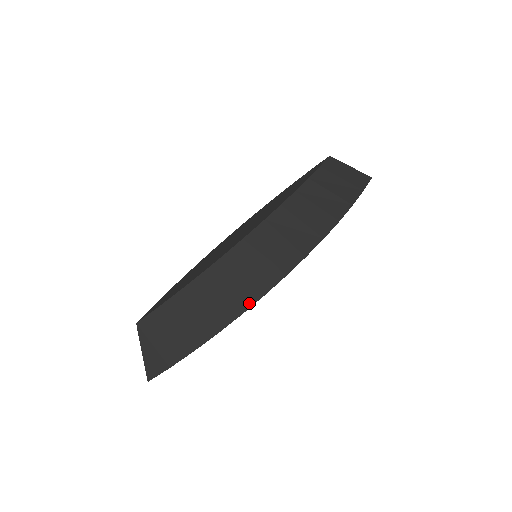
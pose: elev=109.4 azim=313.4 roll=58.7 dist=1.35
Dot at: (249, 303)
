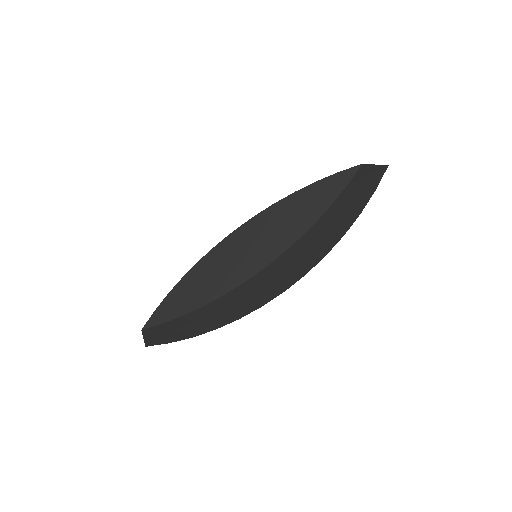
Dot at: (248, 312)
